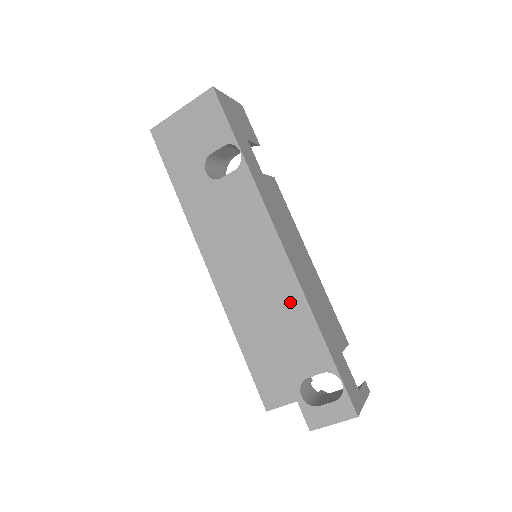
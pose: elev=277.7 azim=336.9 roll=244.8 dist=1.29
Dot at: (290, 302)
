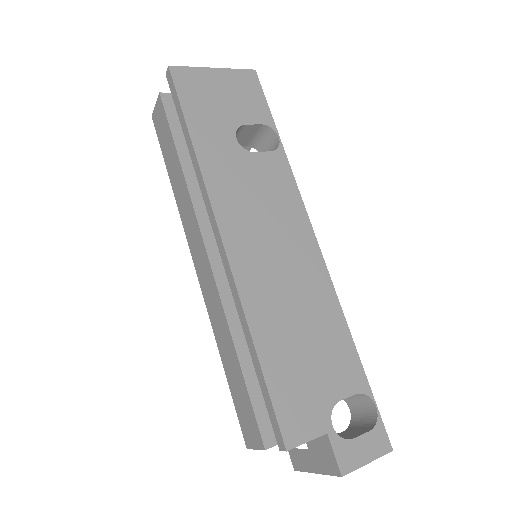
Dot at: (323, 304)
